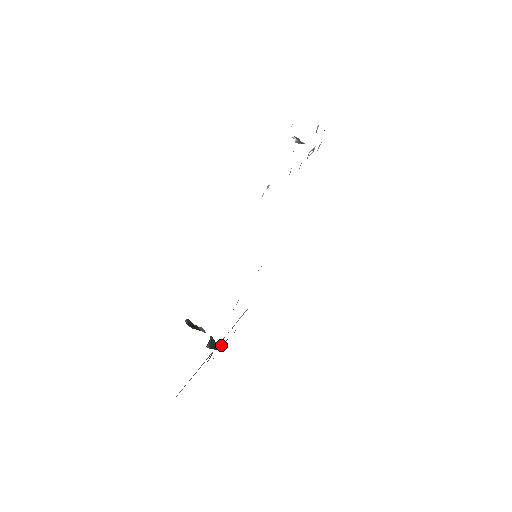
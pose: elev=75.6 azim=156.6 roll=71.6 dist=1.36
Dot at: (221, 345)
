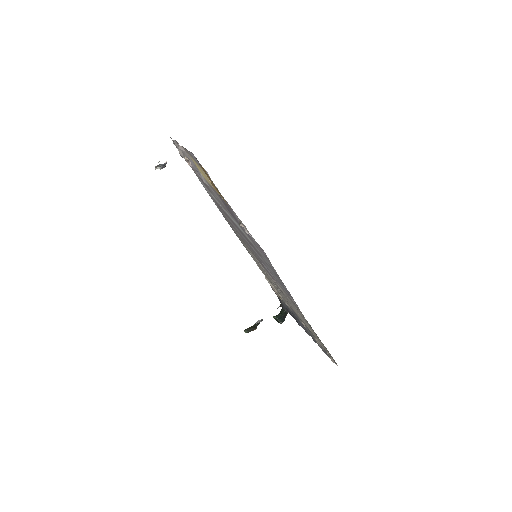
Dot at: (281, 311)
